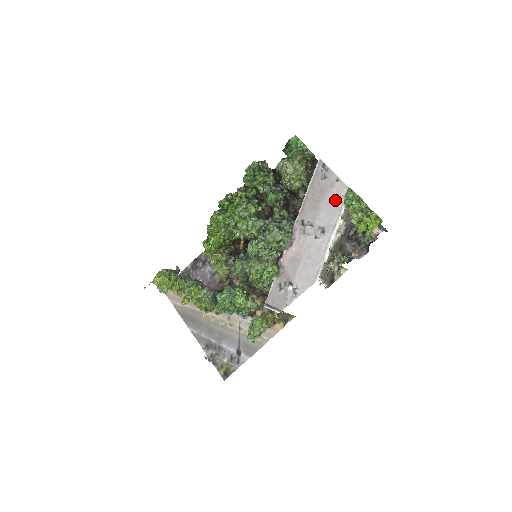
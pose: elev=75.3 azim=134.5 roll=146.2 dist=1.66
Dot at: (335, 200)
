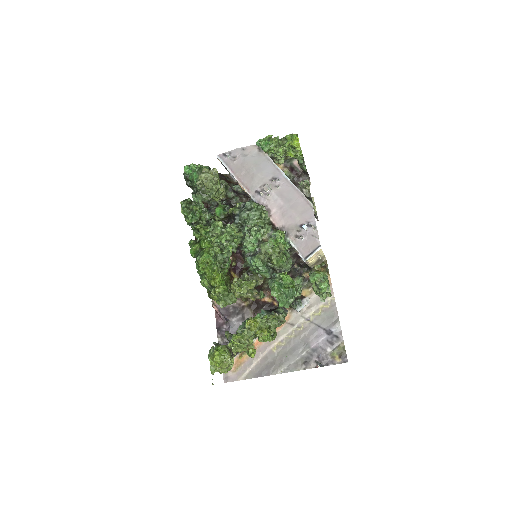
Dot at: (257, 159)
